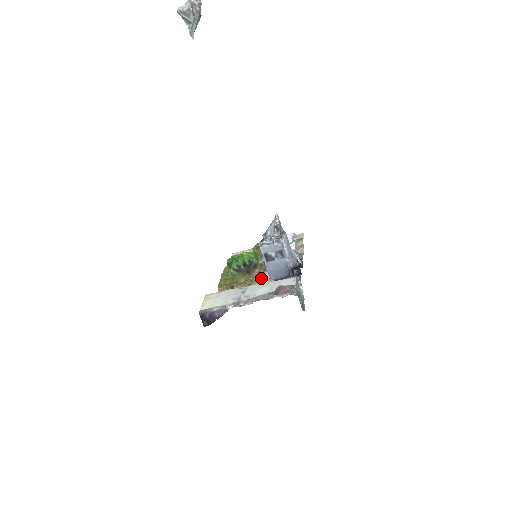
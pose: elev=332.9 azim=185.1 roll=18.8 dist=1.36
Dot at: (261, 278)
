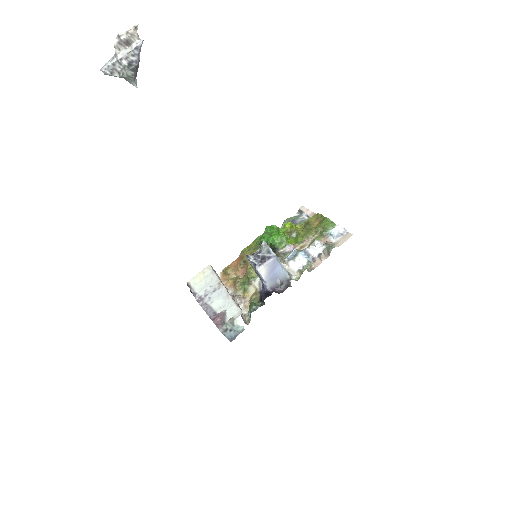
Dot at: occluded
